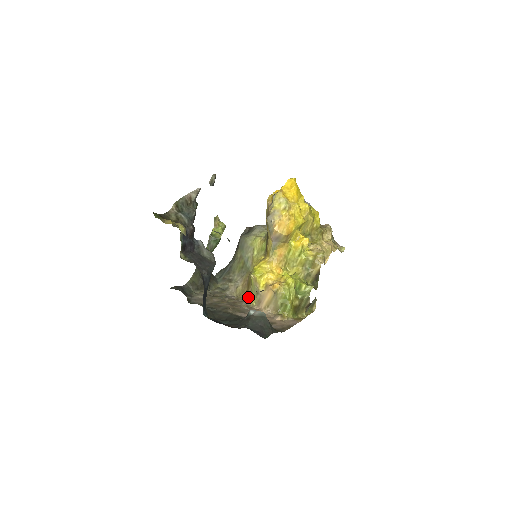
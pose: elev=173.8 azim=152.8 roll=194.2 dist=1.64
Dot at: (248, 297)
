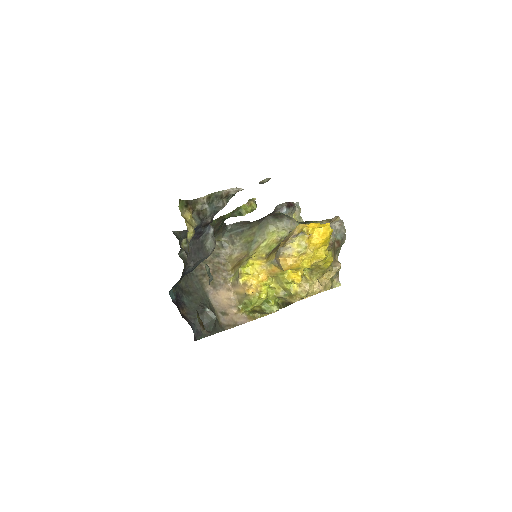
Dot at: (232, 270)
